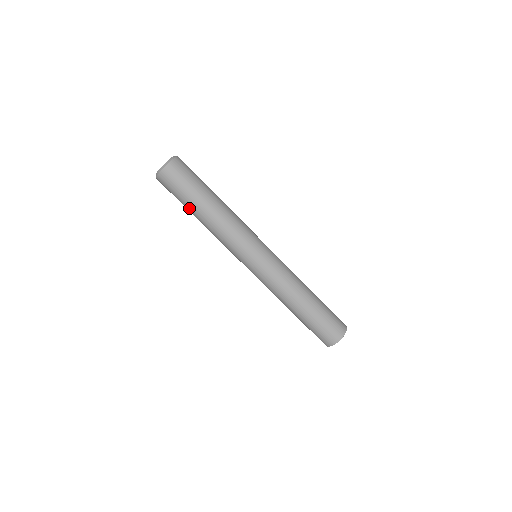
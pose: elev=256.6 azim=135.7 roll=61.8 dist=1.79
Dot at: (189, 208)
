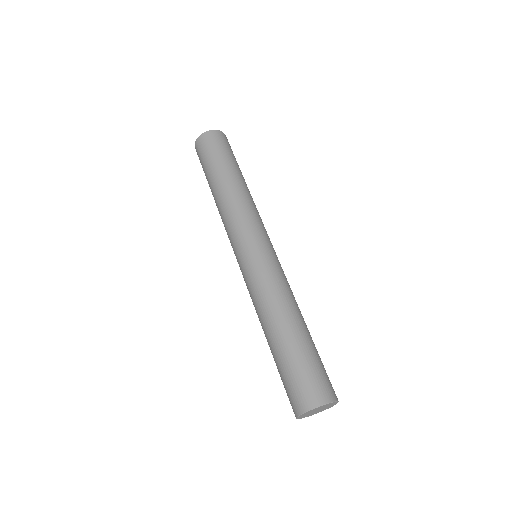
Dot at: (216, 170)
